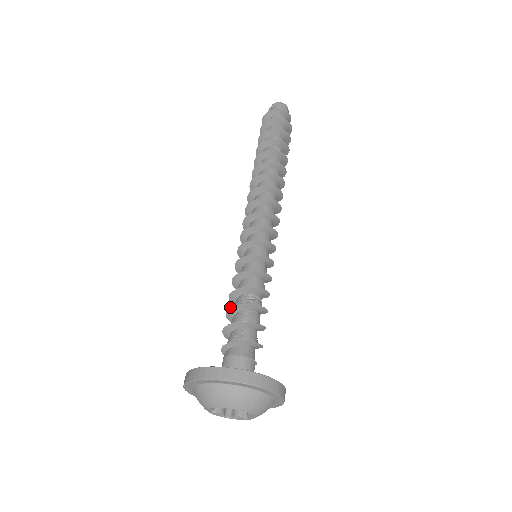
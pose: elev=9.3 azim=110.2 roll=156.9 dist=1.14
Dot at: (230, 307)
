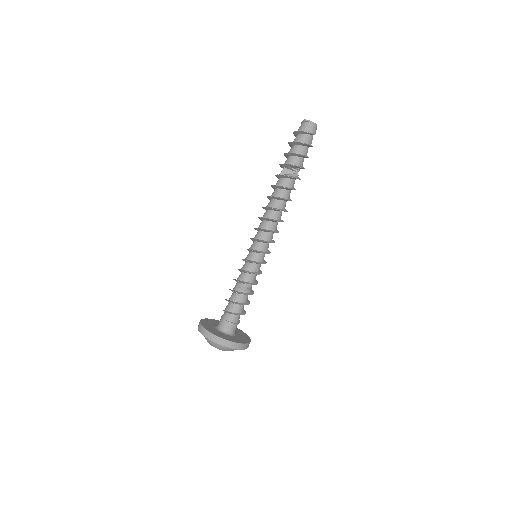
Dot at: (229, 289)
